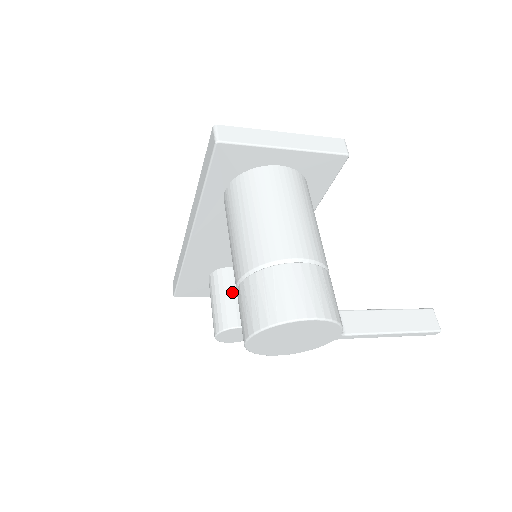
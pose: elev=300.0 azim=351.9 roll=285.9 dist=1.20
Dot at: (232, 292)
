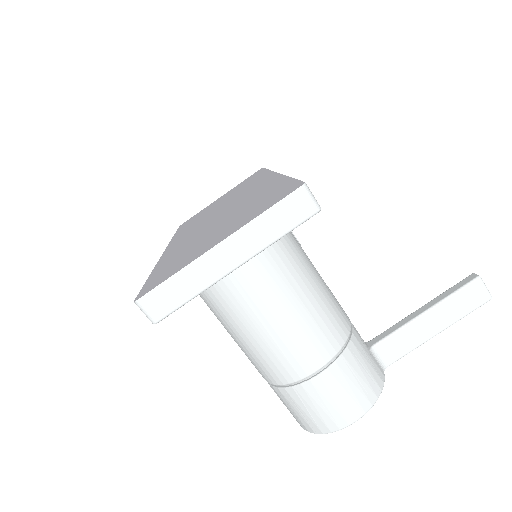
Dot at: occluded
